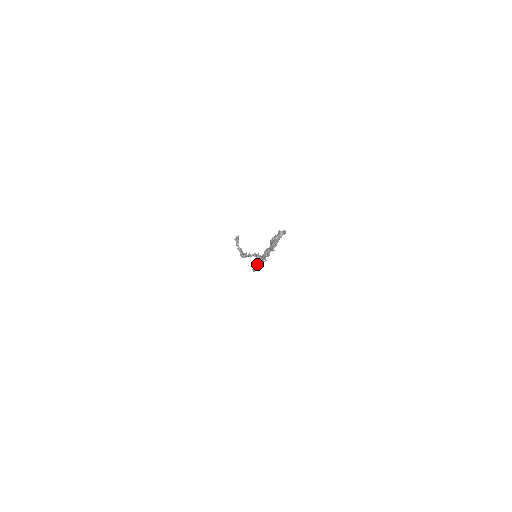
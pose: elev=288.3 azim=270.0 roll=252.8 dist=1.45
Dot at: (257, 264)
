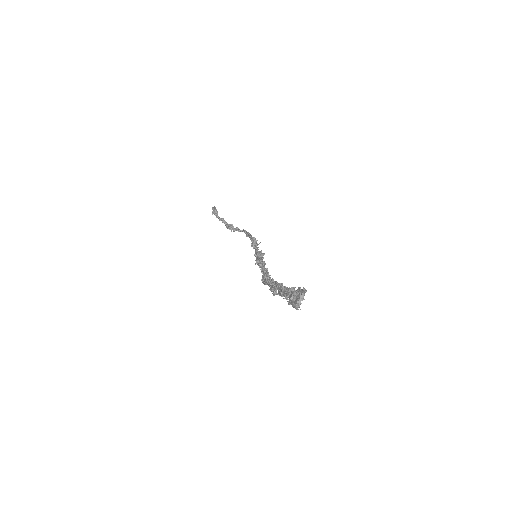
Dot at: occluded
